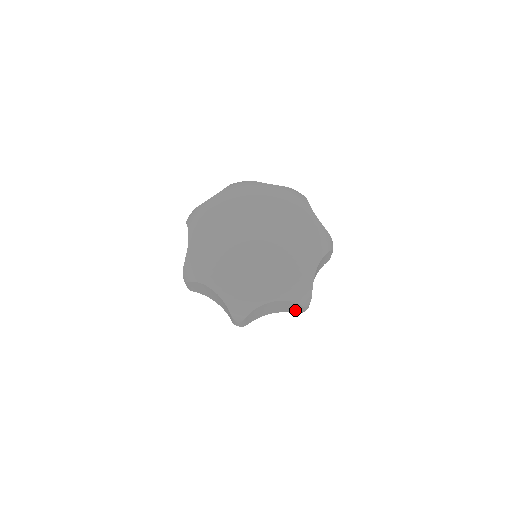
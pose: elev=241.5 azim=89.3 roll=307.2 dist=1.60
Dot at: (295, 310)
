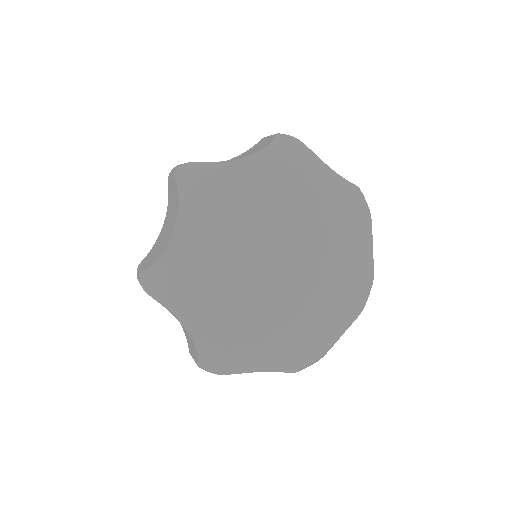
Dot at: occluded
